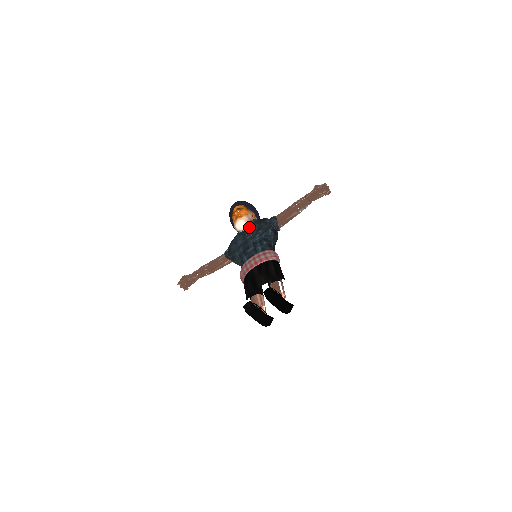
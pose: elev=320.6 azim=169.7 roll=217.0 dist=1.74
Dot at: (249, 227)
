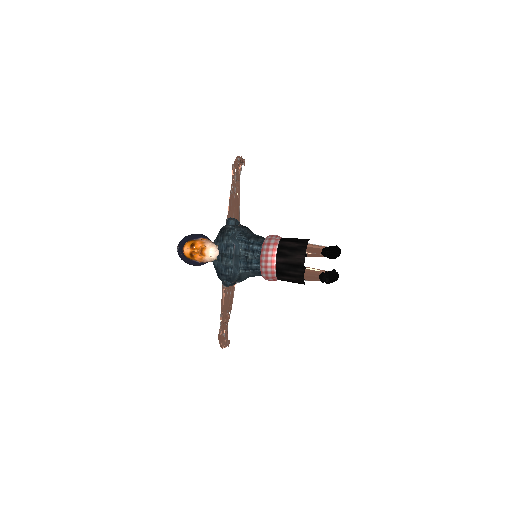
Dot at: (220, 247)
